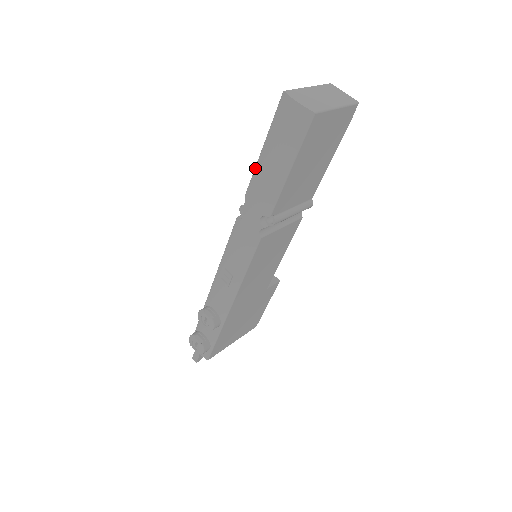
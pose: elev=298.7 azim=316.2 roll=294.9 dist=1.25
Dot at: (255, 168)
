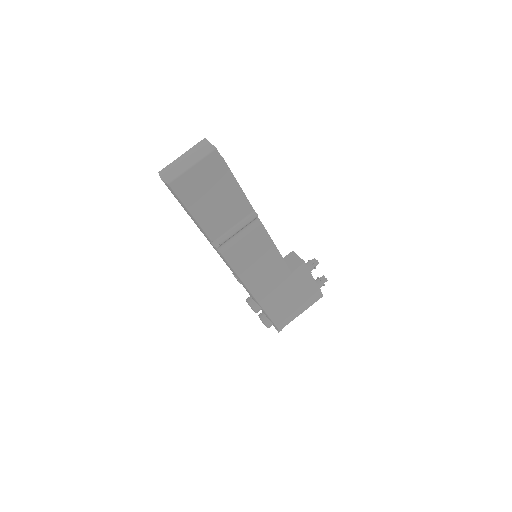
Dot at: occluded
